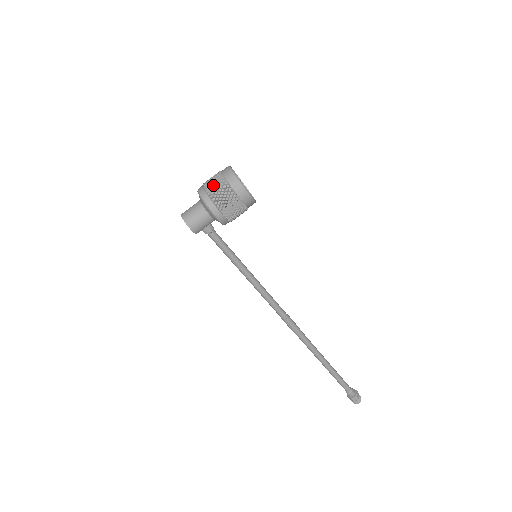
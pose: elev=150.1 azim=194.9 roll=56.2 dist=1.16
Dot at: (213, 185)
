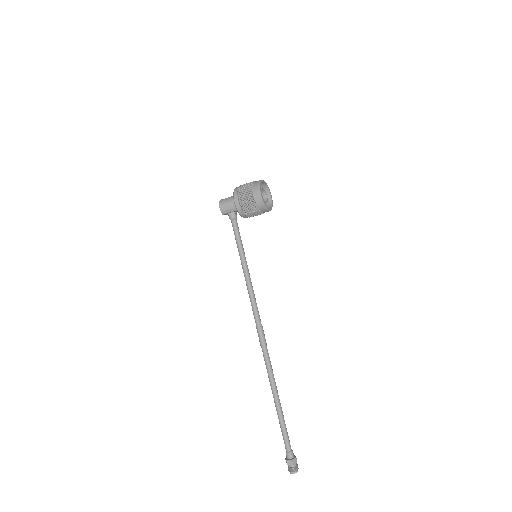
Dot at: (245, 184)
